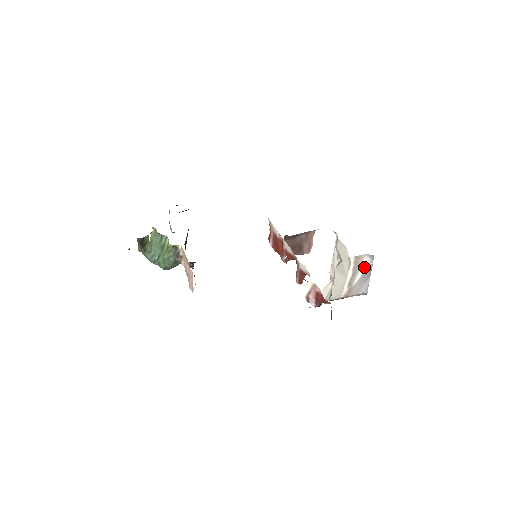
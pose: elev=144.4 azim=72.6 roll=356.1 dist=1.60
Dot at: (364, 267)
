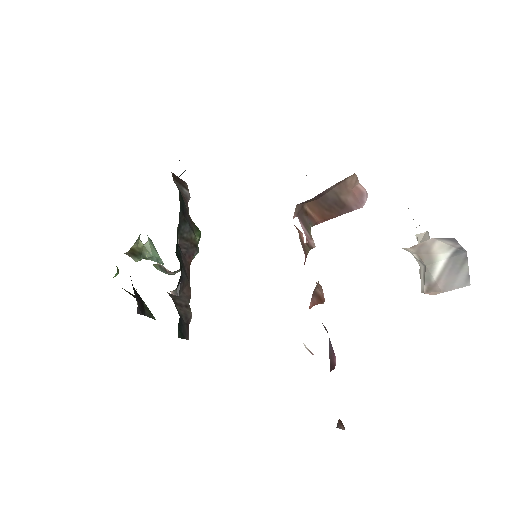
Dot at: (444, 252)
